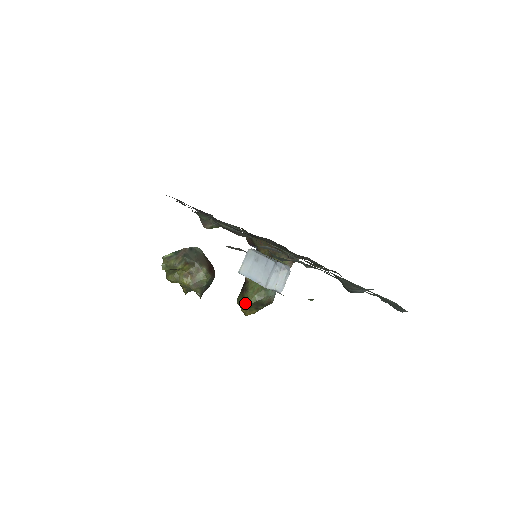
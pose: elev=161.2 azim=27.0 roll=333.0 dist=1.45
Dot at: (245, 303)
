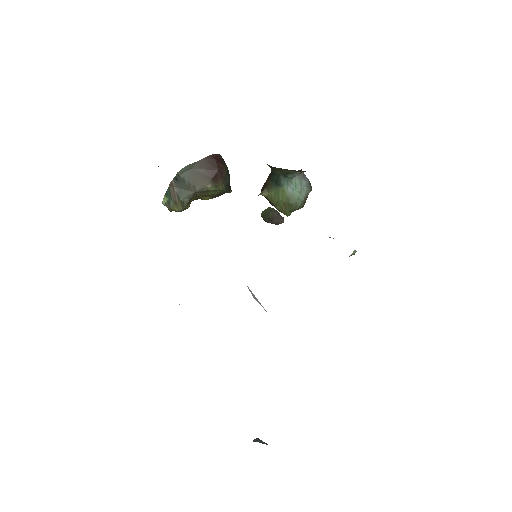
Dot at: occluded
